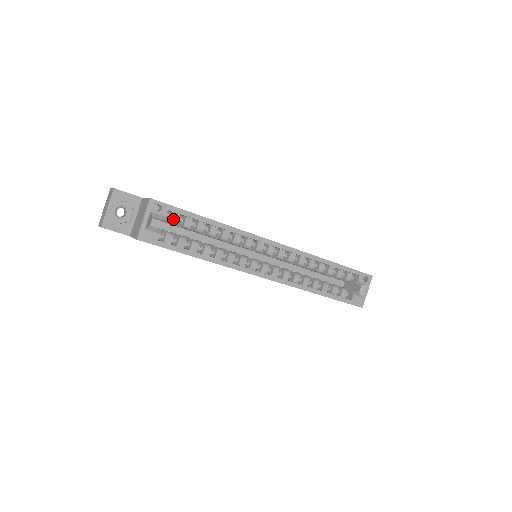
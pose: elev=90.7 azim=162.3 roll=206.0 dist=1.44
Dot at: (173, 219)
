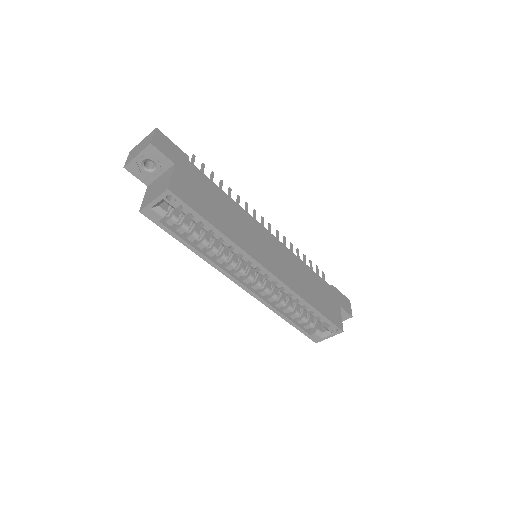
Dot at: (183, 211)
